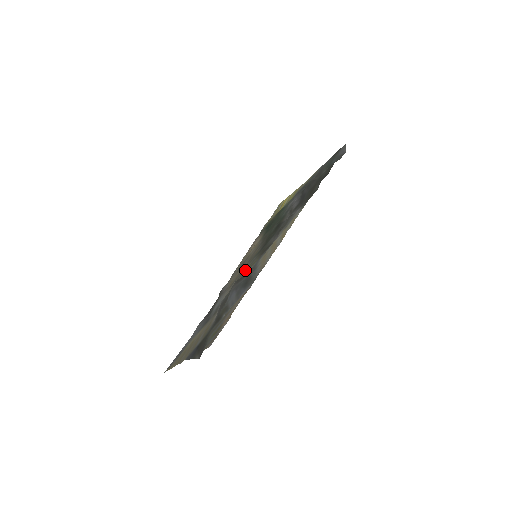
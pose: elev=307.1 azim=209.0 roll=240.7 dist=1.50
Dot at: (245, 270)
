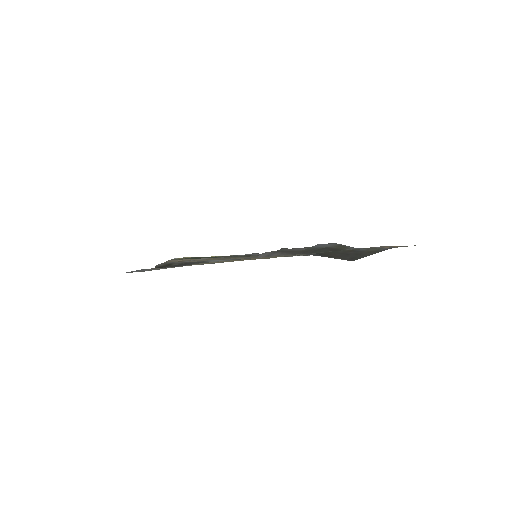
Dot at: (253, 256)
